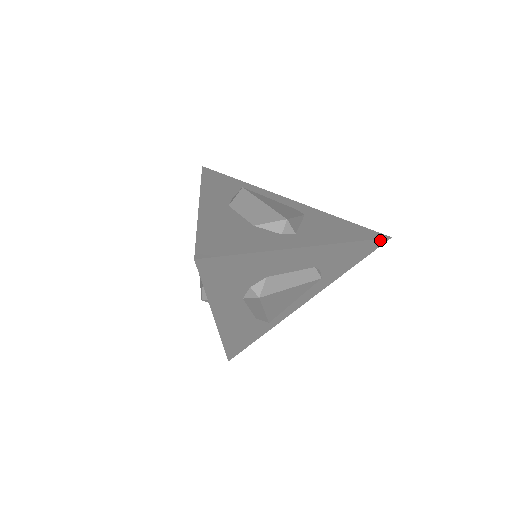
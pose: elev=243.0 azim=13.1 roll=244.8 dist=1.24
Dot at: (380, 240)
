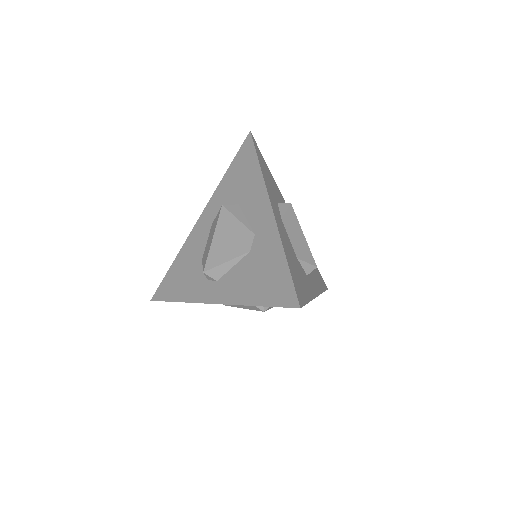
Dot at: occluded
